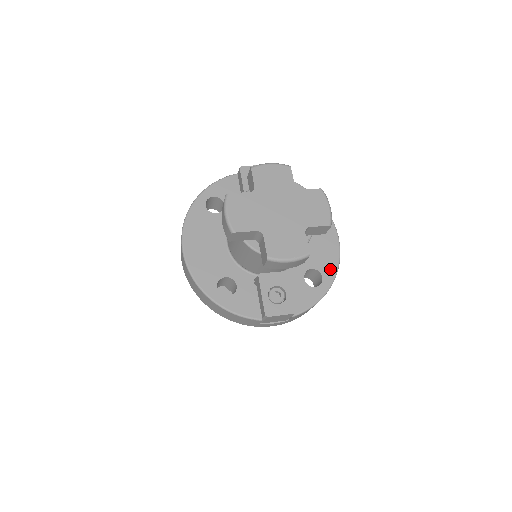
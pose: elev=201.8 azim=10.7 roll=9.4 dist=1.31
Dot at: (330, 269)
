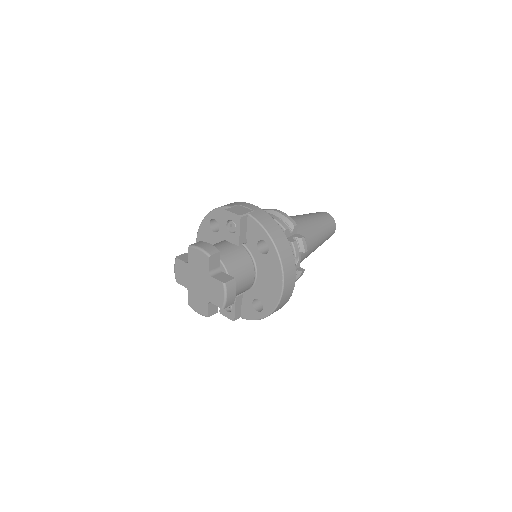
Dot at: (269, 307)
